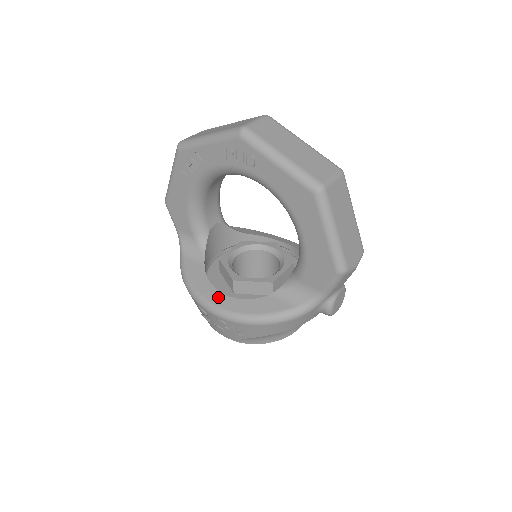
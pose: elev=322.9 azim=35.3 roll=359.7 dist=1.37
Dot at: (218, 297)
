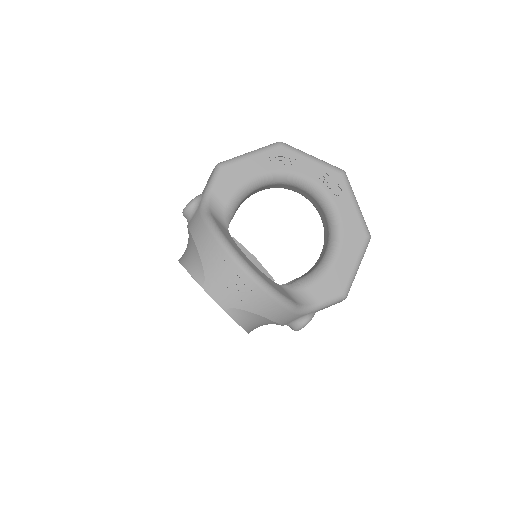
Dot at: (248, 260)
